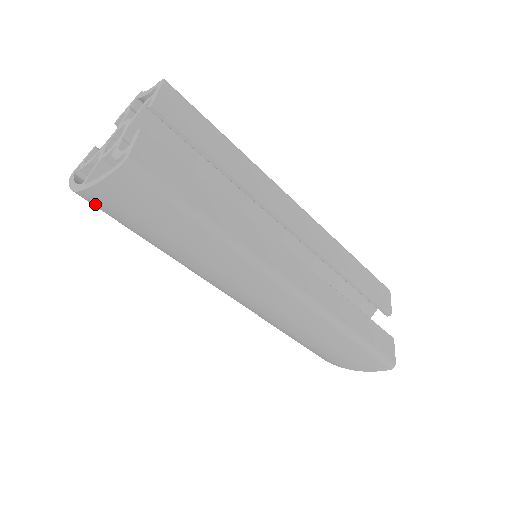
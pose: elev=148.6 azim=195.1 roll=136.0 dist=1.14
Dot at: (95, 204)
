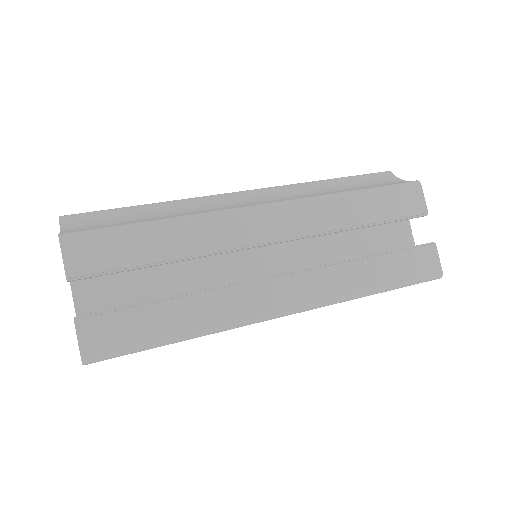
Dot at: occluded
